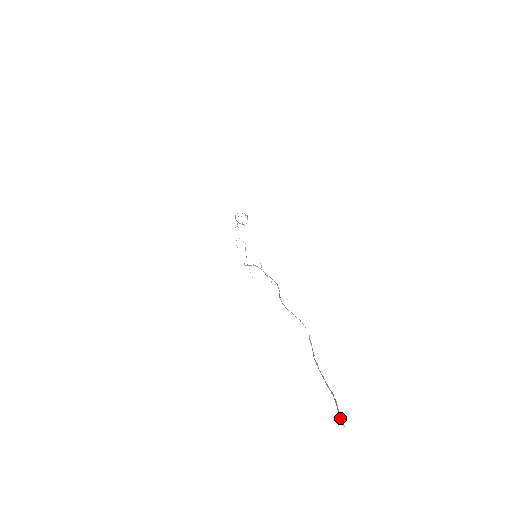
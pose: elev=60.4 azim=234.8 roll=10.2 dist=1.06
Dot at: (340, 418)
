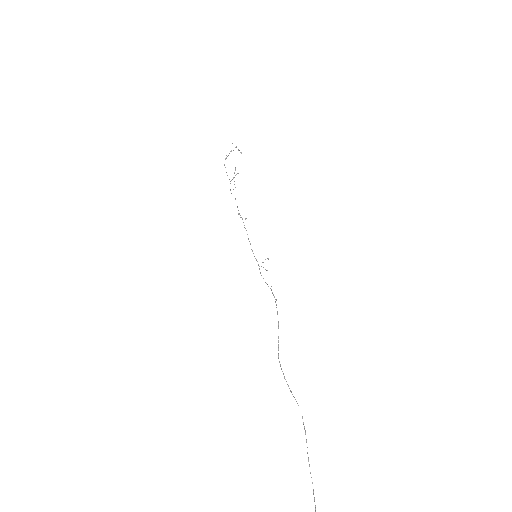
Dot at: out of frame
